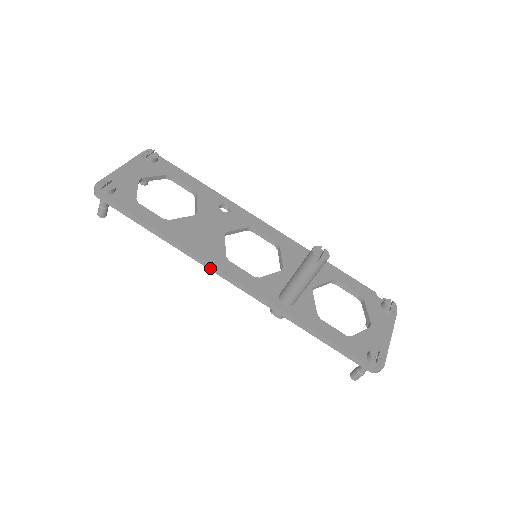
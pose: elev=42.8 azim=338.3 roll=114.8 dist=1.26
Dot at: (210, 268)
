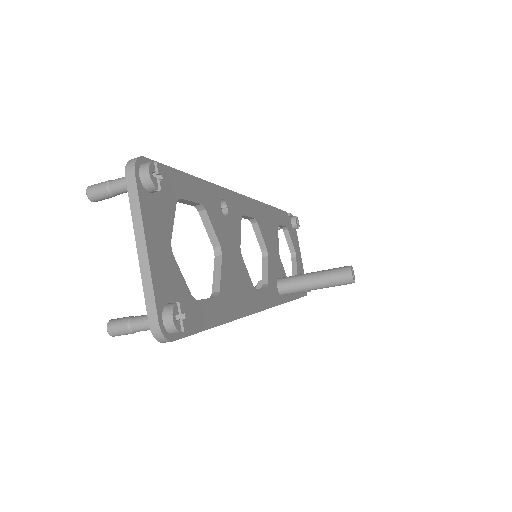
Dot at: occluded
